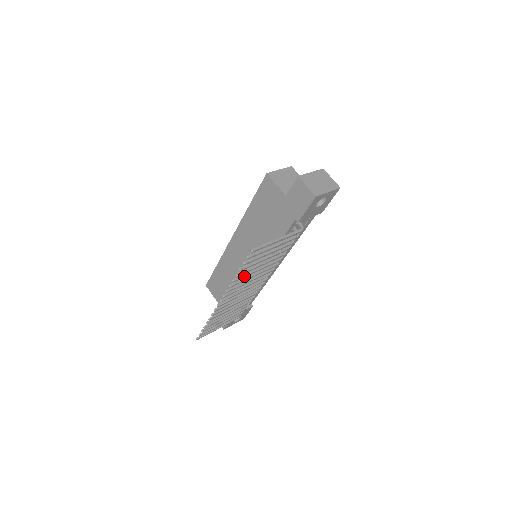
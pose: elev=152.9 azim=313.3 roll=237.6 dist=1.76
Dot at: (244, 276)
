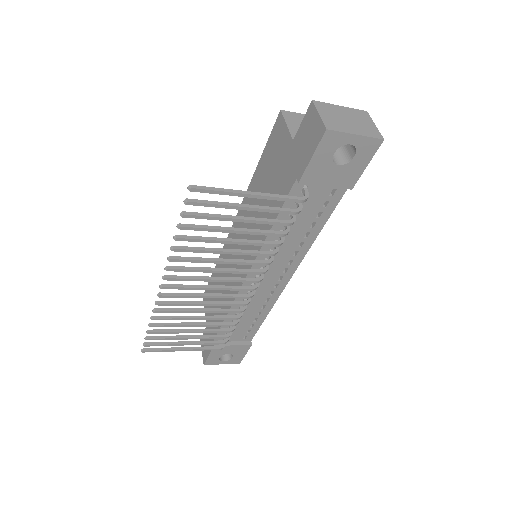
Dot at: (194, 249)
